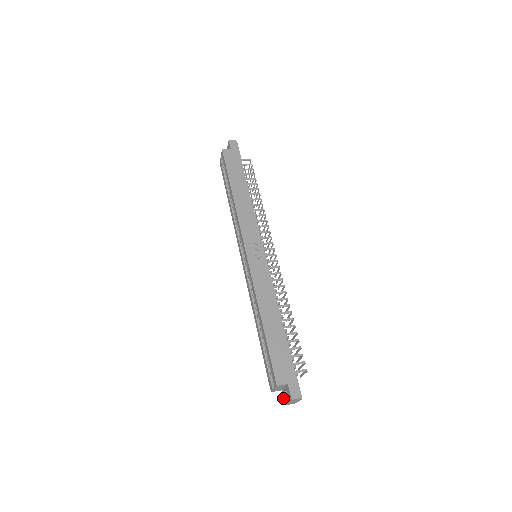
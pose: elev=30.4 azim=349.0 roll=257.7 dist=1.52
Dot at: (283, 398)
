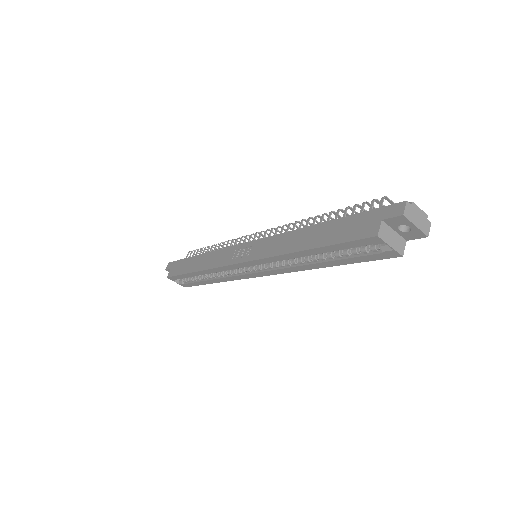
Dot at: occluded
